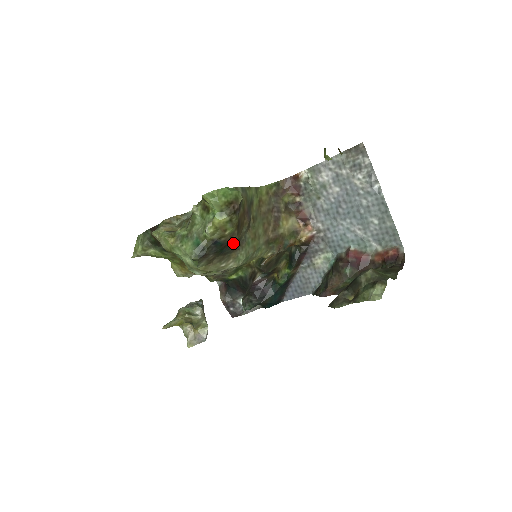
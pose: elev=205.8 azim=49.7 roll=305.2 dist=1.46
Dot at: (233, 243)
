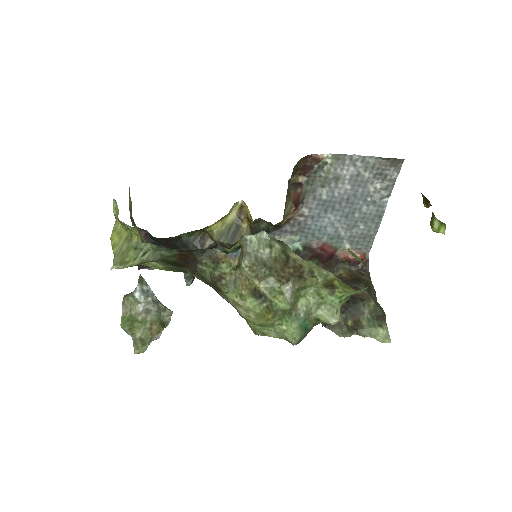
Dot at: occluded
